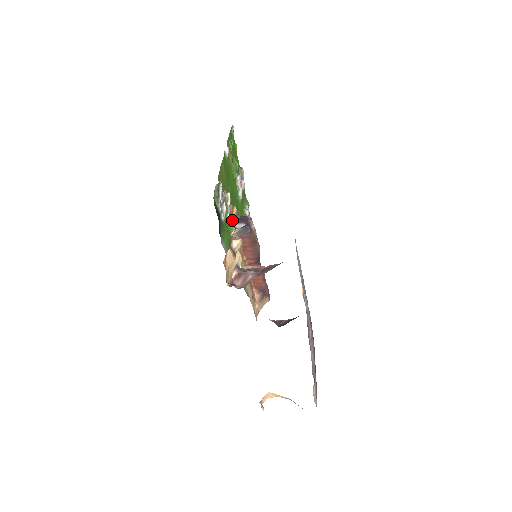
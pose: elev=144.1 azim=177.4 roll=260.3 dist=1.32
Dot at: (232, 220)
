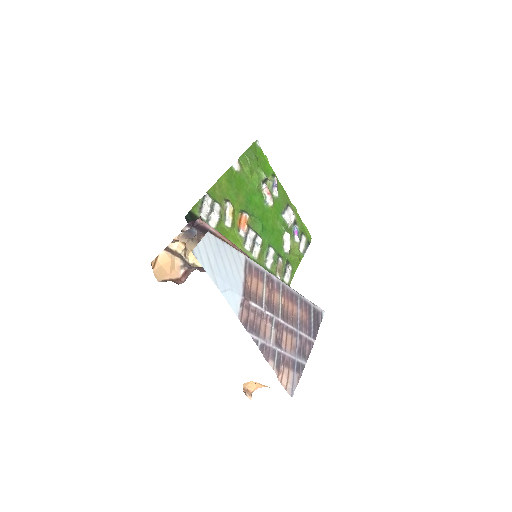
Dot at: (239, 226)
